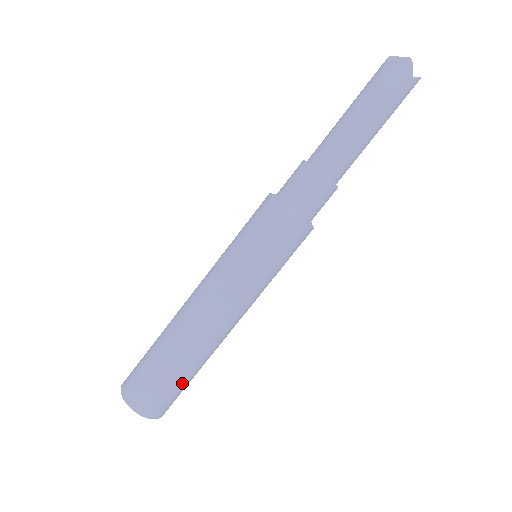
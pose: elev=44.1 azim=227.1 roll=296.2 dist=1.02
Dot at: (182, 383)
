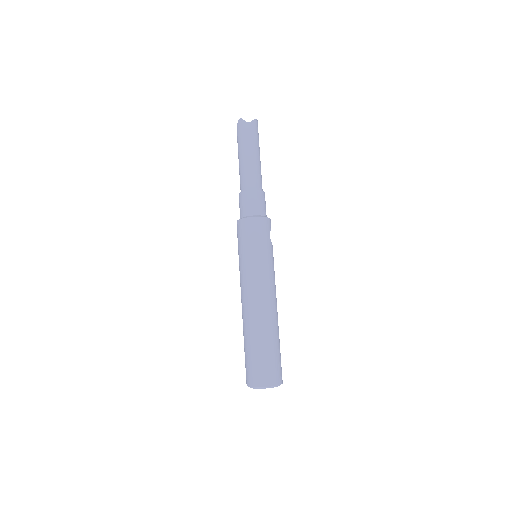
Dot at: (268, 351)
